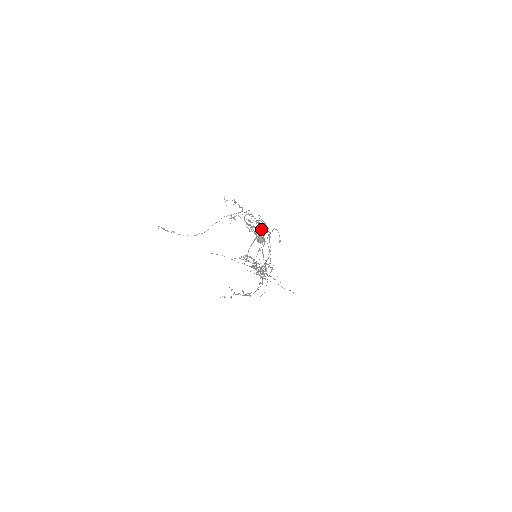
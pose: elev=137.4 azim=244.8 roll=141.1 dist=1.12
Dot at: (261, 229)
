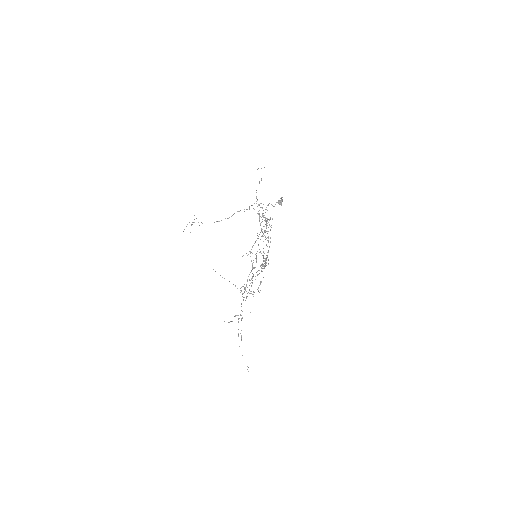
Dot at: (266, 222)
